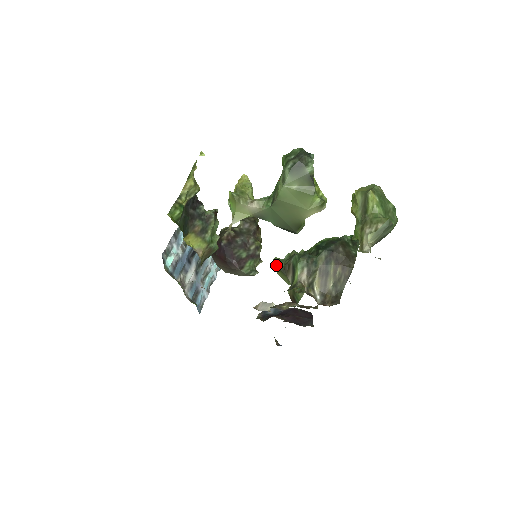
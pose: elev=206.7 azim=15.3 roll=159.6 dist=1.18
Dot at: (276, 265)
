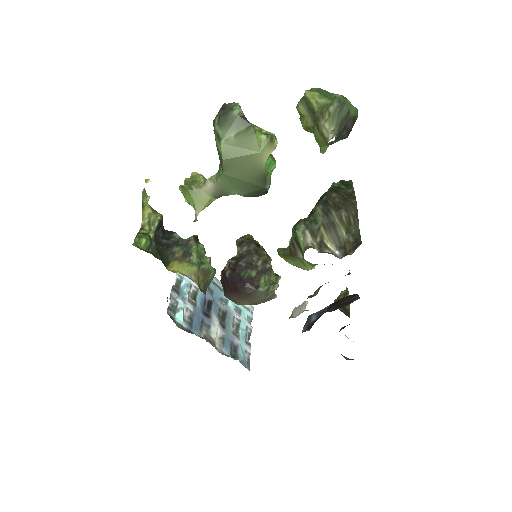
Dot at: (282, 254)
